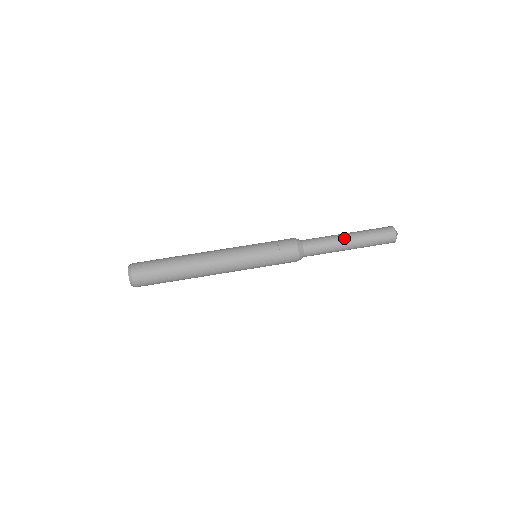
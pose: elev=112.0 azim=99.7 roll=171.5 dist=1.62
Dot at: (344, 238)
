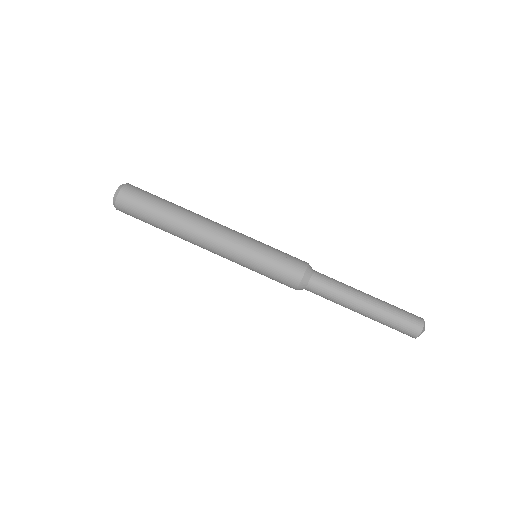
Dot at: (362, 294)
